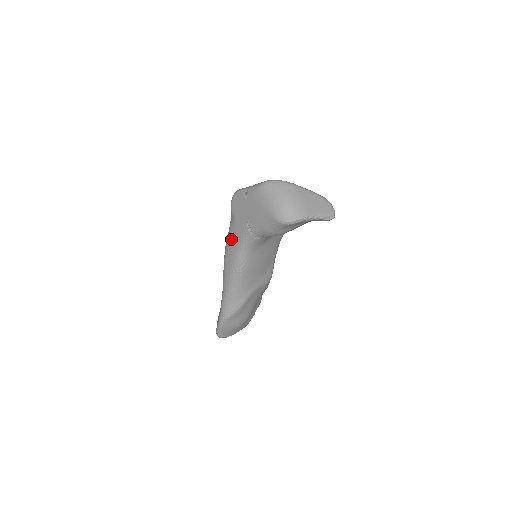
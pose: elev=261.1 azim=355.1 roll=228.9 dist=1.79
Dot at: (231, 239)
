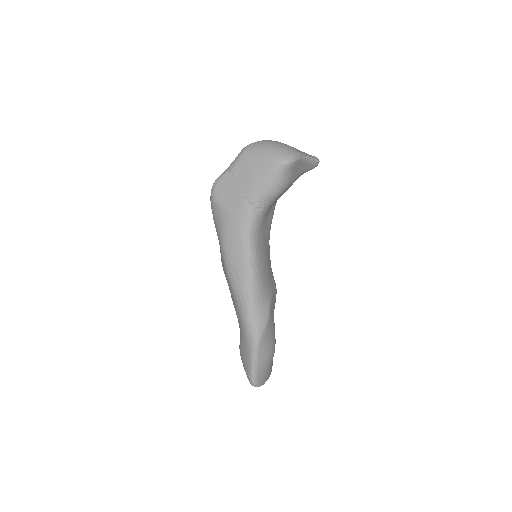
Dot at: (229, 234)
